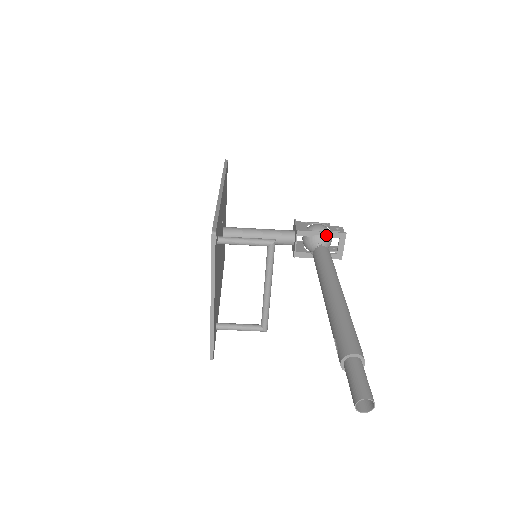
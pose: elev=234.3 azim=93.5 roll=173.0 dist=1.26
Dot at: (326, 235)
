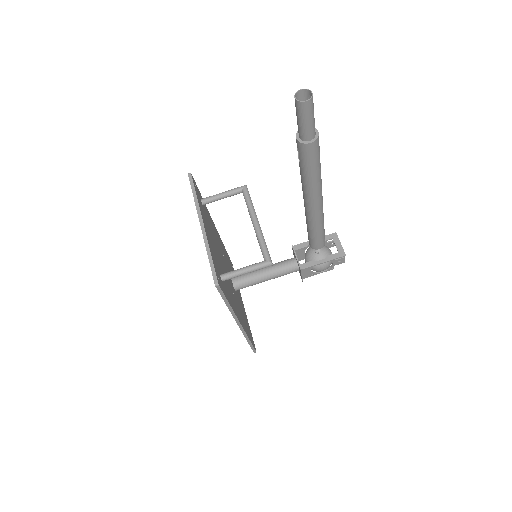
Dot at: occluded
